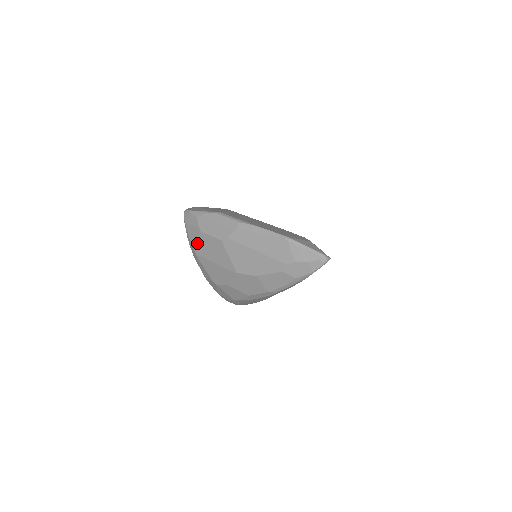
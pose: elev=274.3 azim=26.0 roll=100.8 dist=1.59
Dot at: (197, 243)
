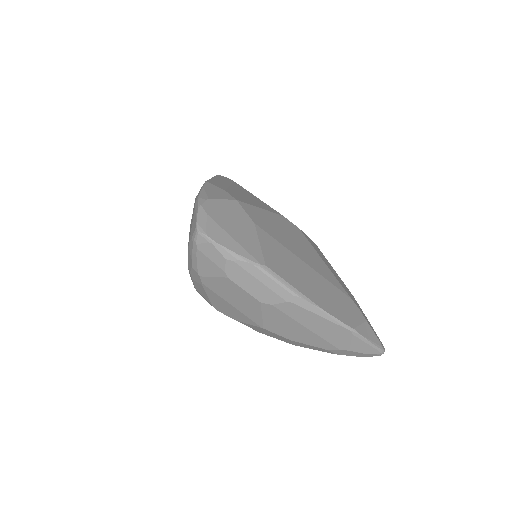
Dot at: (212, 279)
